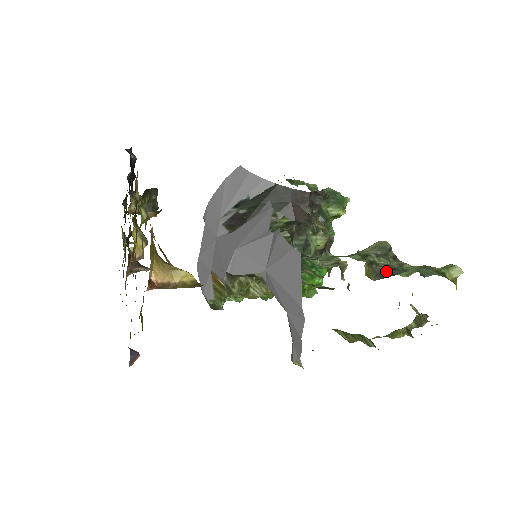
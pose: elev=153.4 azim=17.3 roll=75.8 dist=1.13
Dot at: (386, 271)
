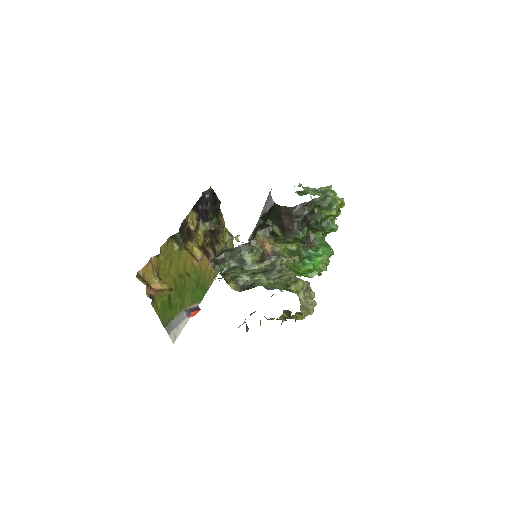
Dot at: (247, 286)
